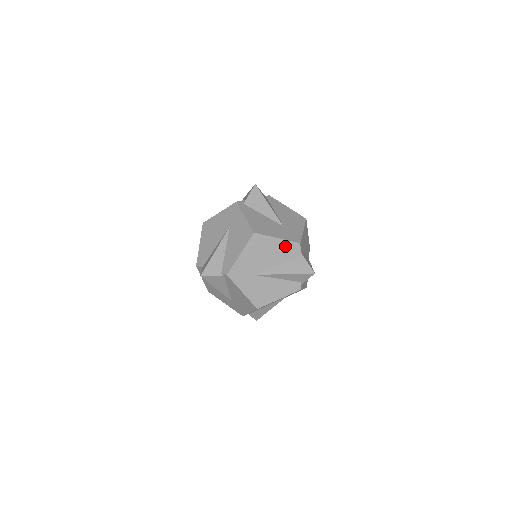
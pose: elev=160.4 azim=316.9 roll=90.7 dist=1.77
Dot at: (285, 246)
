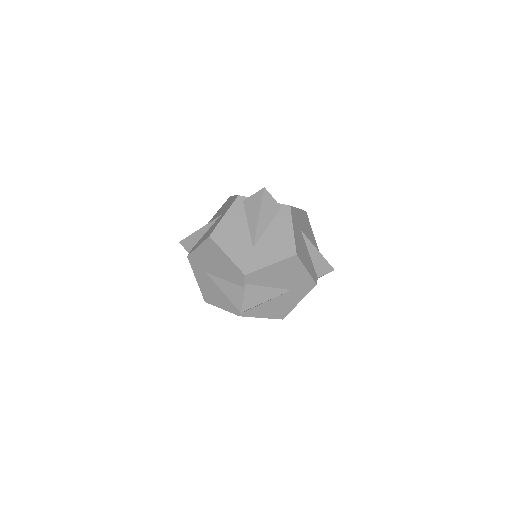
Dot at: (232, 267)
